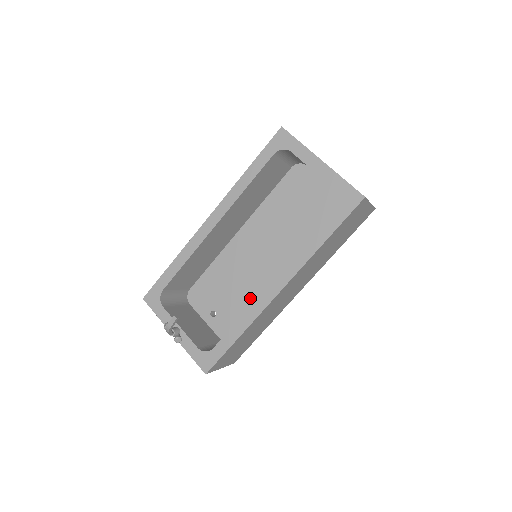
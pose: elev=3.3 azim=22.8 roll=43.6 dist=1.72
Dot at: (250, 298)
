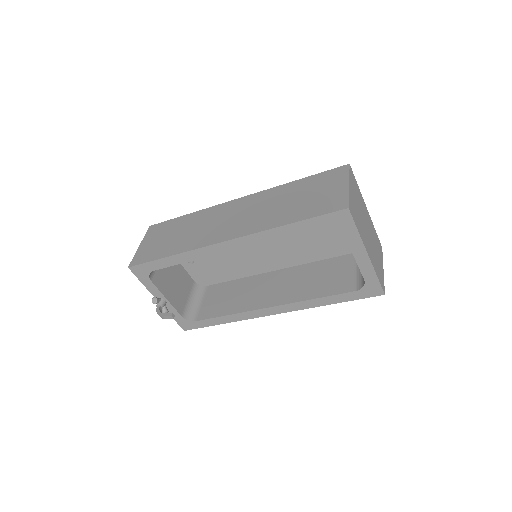
Dot at: (233, 266)
